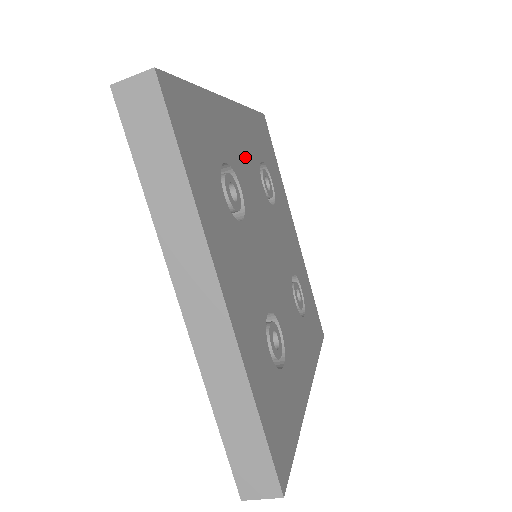
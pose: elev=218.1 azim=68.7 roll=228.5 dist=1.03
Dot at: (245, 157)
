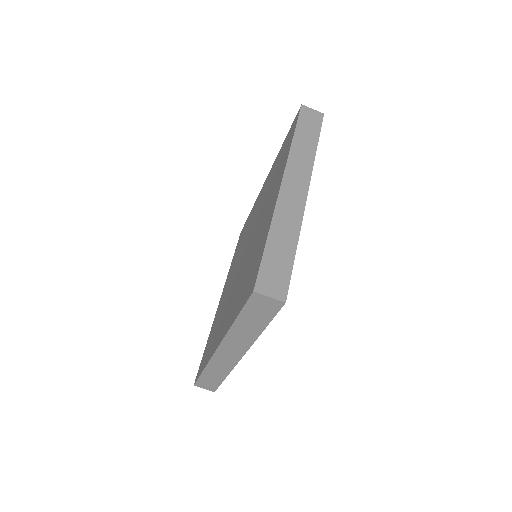
Dot at: occluded
